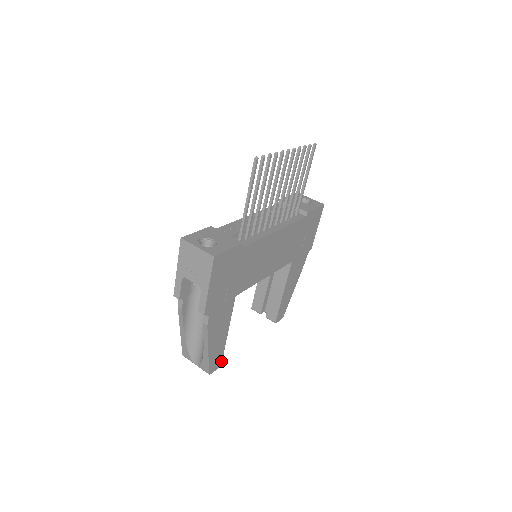
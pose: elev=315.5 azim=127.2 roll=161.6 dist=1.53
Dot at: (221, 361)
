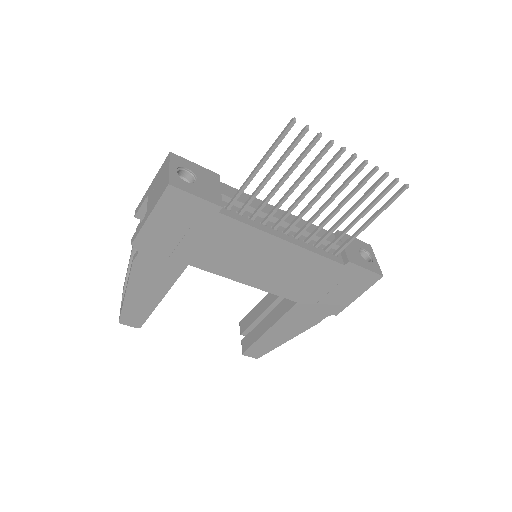
Dot at: (142, 323)
